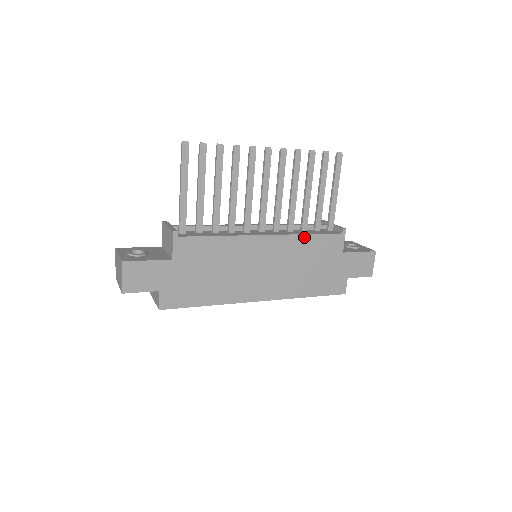
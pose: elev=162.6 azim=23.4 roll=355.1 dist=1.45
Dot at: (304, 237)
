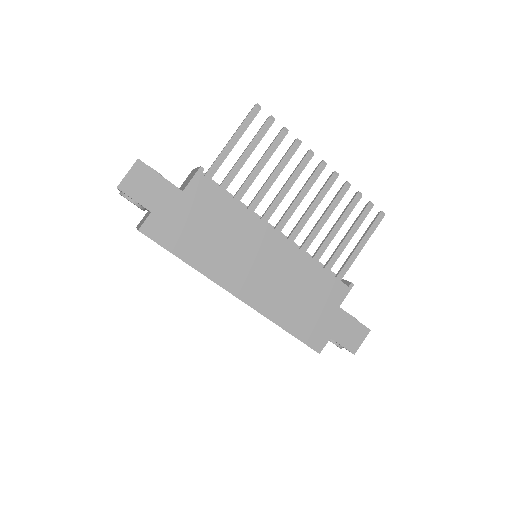
Dot at: (312, 263)
